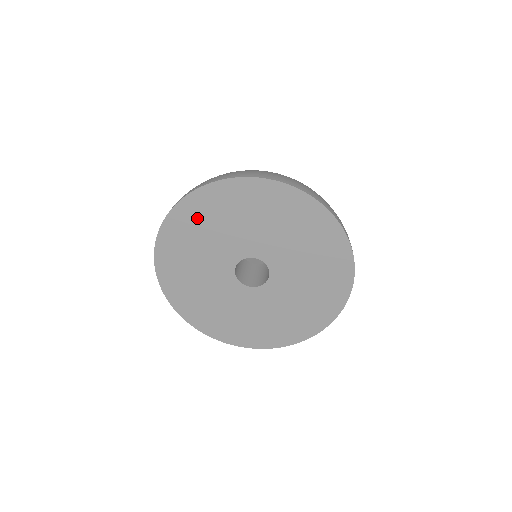
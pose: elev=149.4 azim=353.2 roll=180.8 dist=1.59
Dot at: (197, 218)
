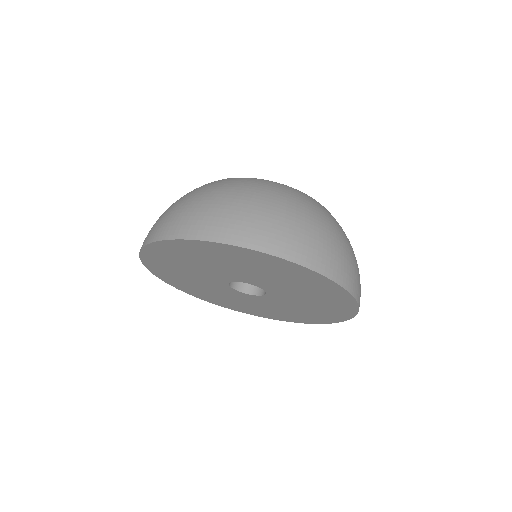
Dot at: (165, 266)
